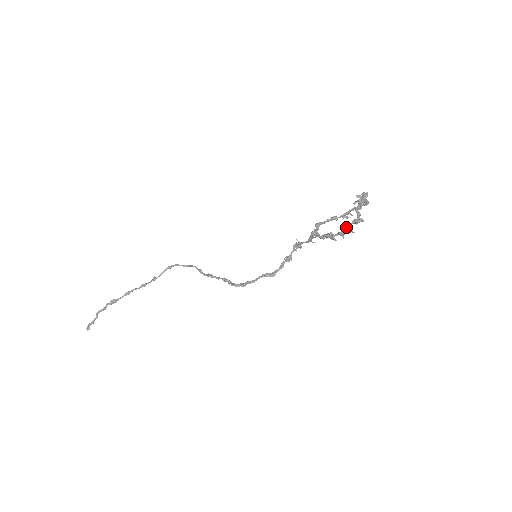
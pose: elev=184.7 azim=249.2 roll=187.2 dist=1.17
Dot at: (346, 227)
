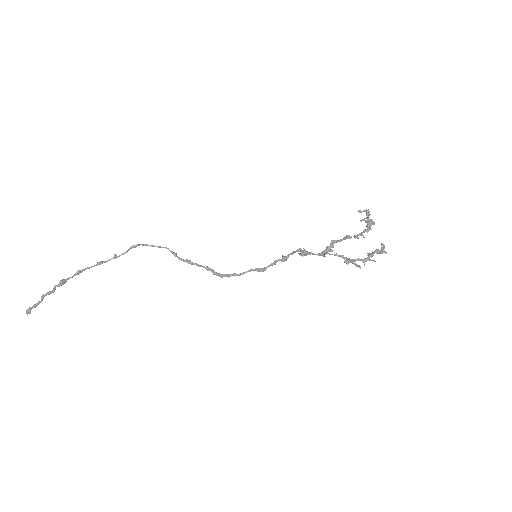
Dot at: (368, 255)
